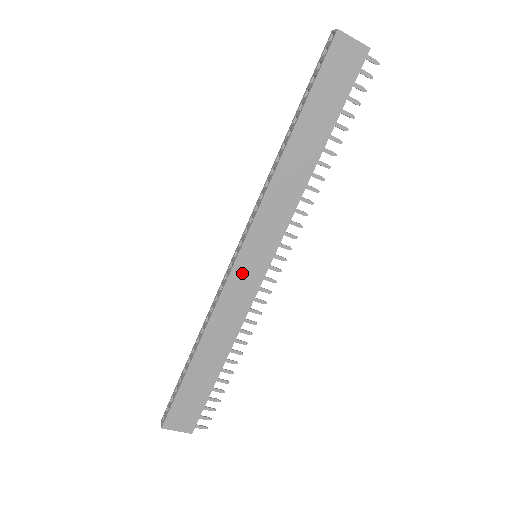
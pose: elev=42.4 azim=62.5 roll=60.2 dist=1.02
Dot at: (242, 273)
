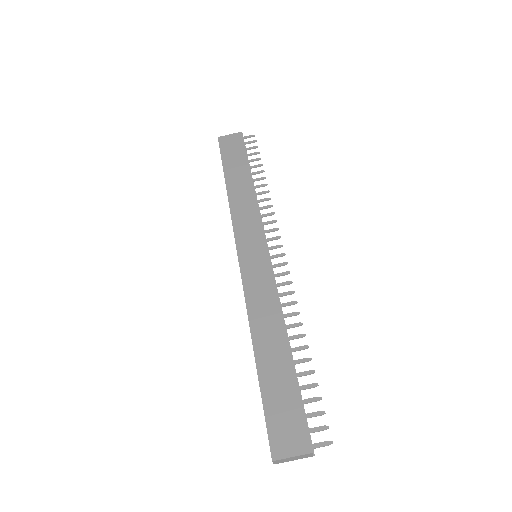
Dot at: (251, 268)
